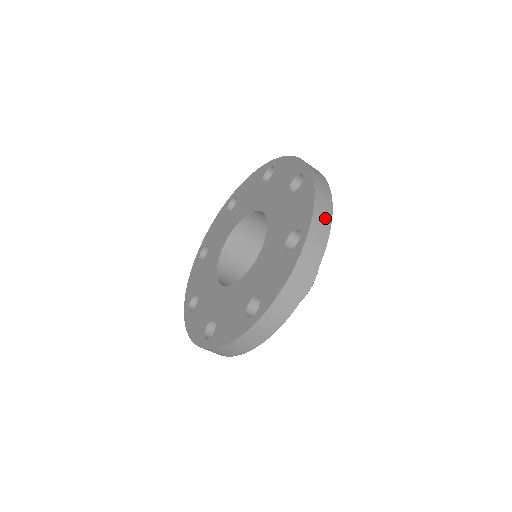
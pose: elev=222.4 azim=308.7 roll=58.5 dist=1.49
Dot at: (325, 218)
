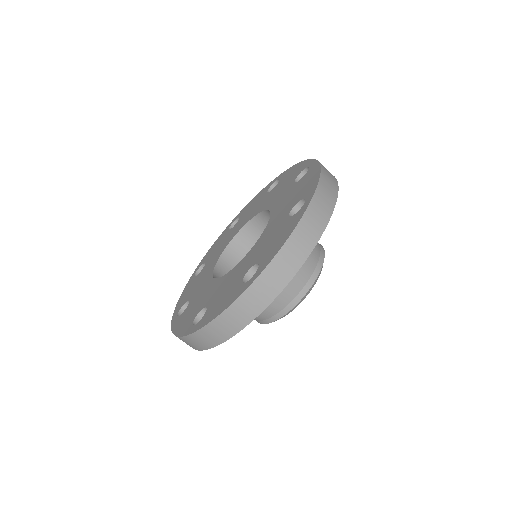
Dot at: (289, 266)
